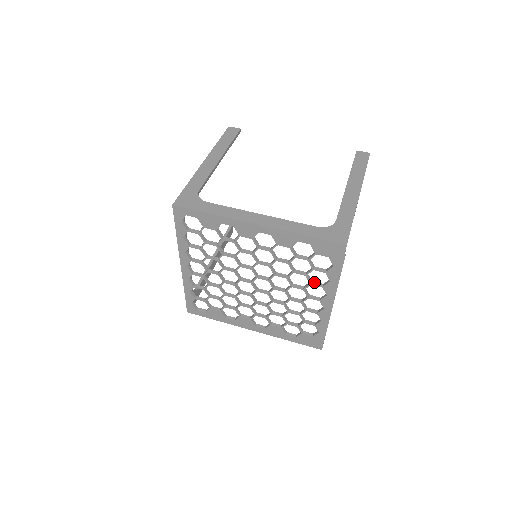
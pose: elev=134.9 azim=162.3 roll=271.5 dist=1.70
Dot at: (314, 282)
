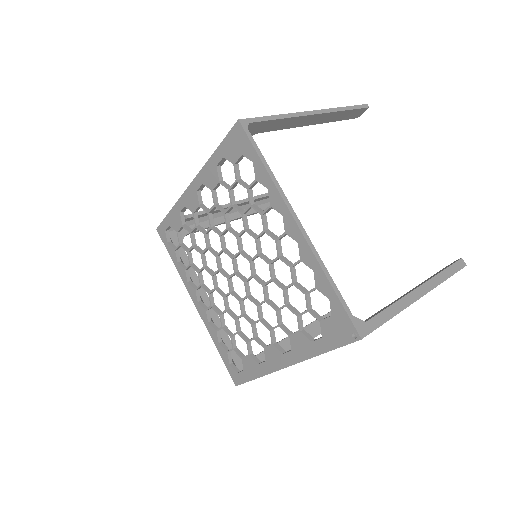
Dot at: (266, 210)
